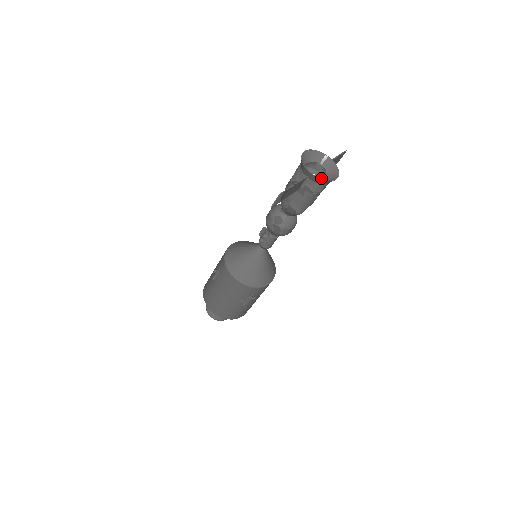
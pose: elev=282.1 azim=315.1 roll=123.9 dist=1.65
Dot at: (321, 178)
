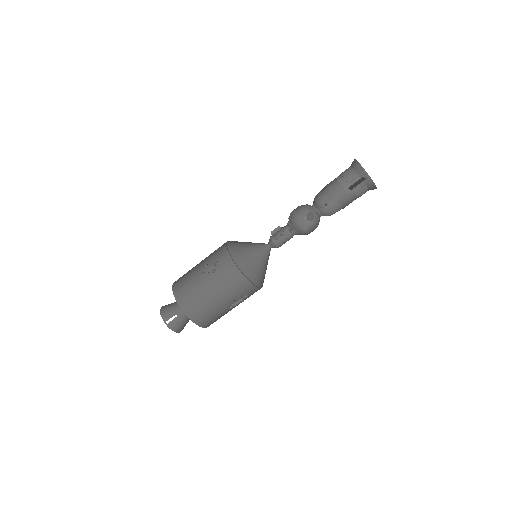
Dot at: occluded
